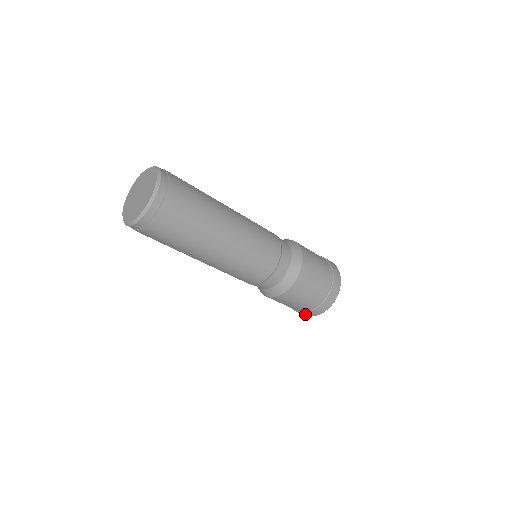
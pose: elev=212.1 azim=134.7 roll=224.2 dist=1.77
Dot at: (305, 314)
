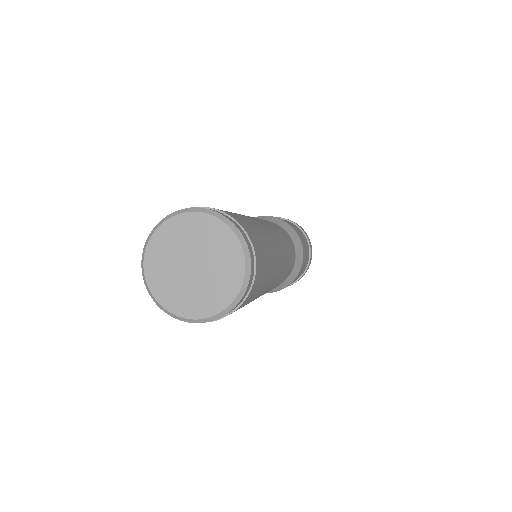
Dot at: occluded
